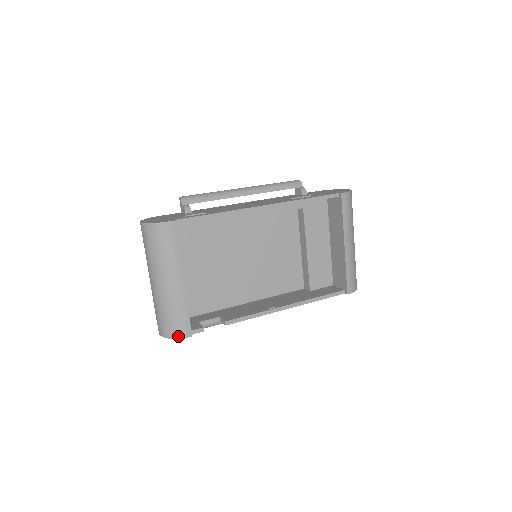
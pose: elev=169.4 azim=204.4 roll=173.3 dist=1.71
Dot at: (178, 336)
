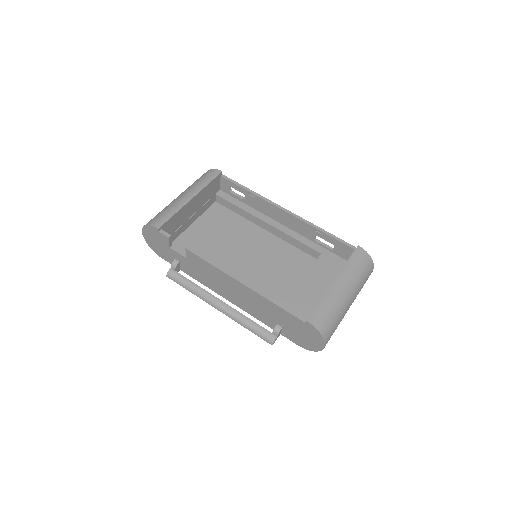
Dot at: (151, 224)
